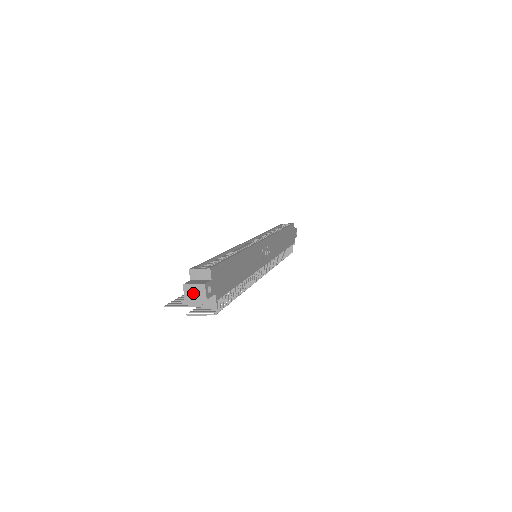
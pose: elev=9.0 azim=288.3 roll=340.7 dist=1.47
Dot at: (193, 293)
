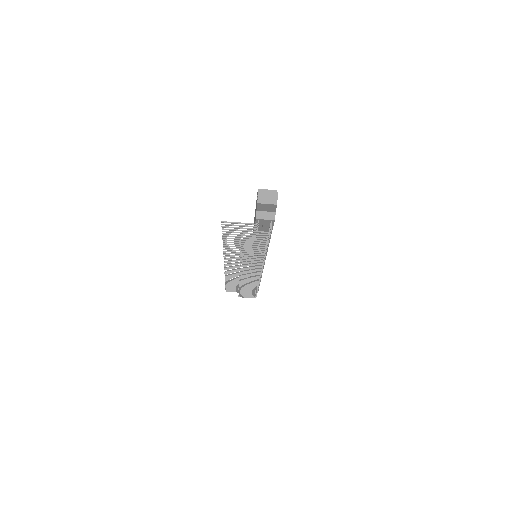
Dot at: (266, 198)
